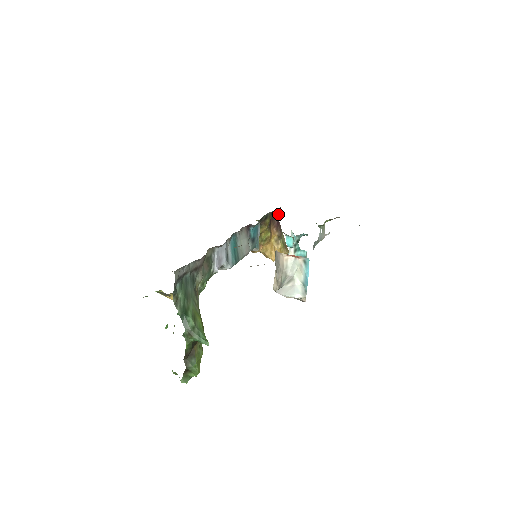
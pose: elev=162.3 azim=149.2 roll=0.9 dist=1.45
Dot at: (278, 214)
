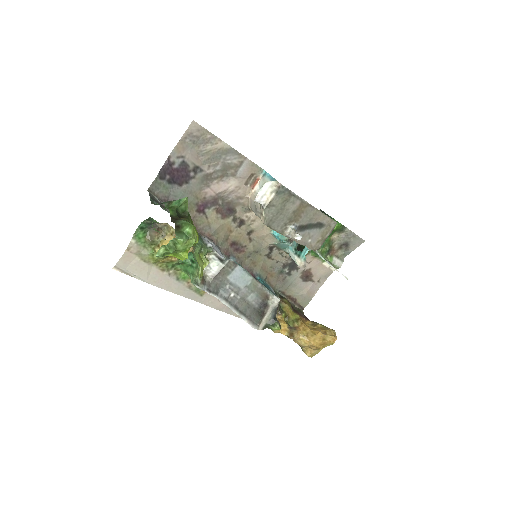
Dot at: occluded
